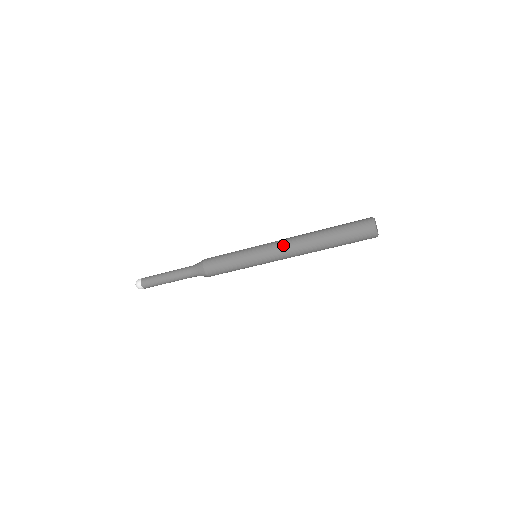
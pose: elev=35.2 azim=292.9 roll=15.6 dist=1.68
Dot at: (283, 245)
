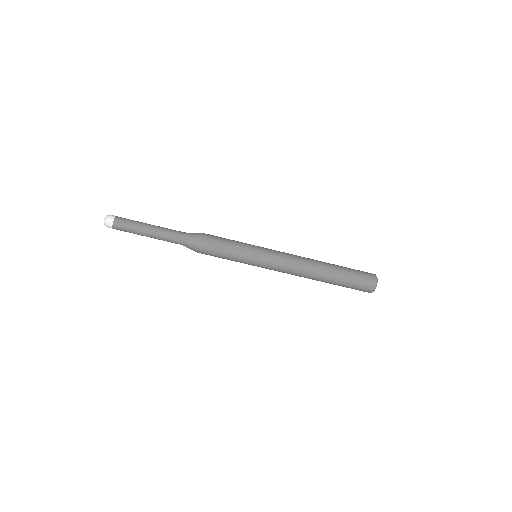
Dot at: (292, 256)
